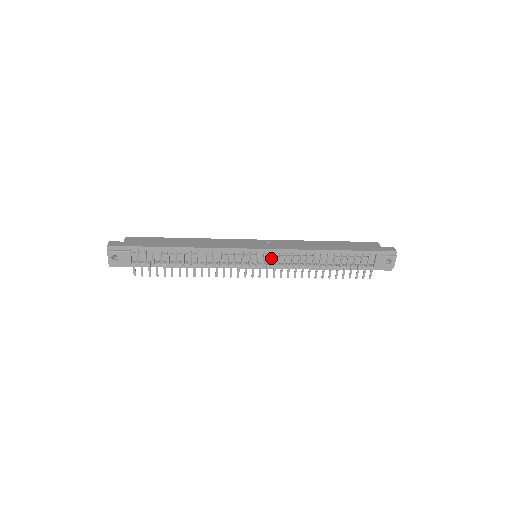
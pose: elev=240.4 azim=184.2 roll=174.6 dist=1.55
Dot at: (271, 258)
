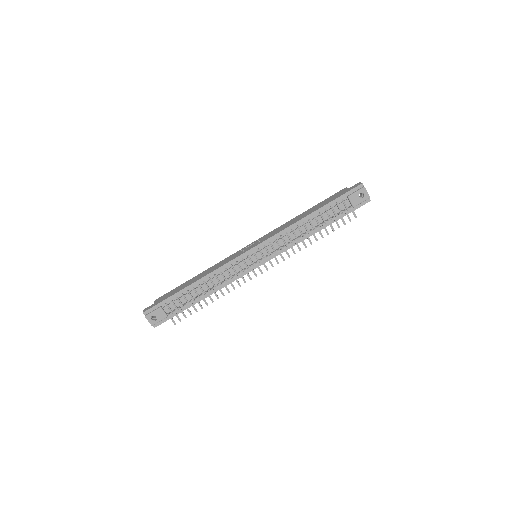
Dot at: (266, 250)
